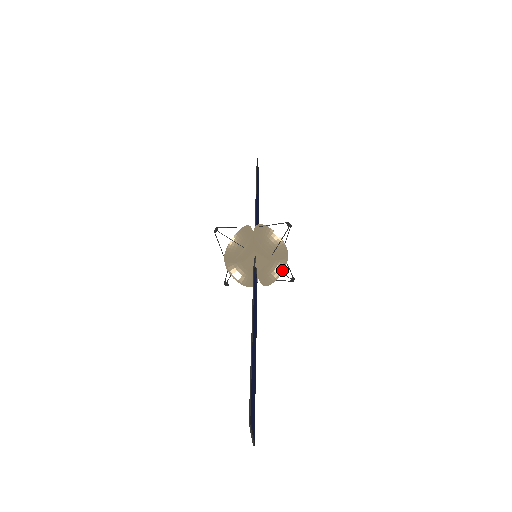
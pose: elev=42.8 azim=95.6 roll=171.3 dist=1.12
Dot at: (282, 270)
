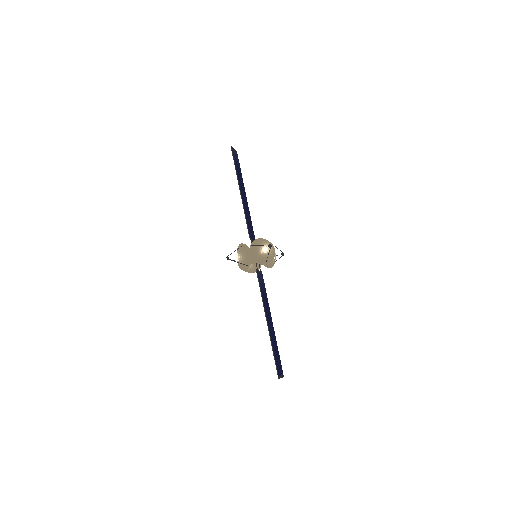
Dot at: (274, 262)
